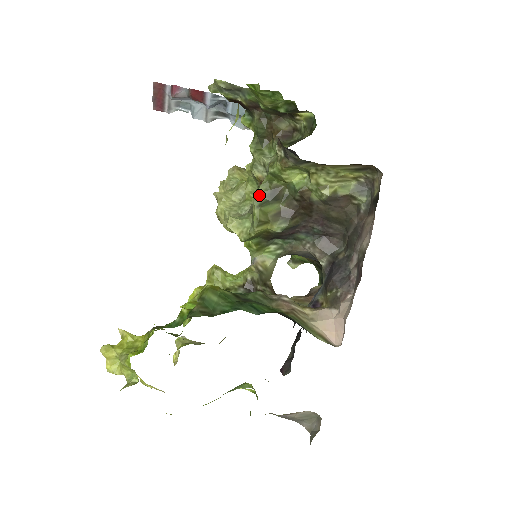
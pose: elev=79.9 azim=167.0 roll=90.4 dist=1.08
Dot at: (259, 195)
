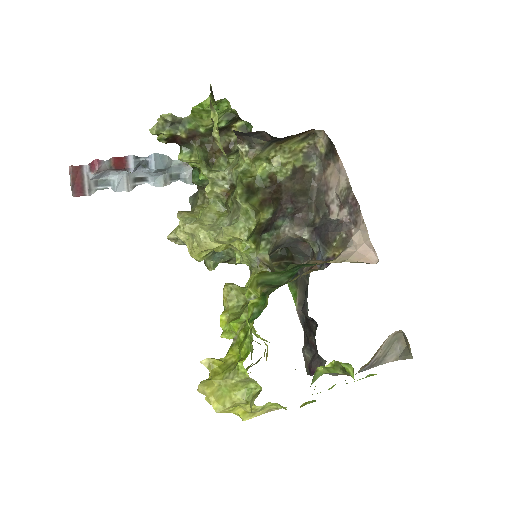
Dot at: (240, 194)
